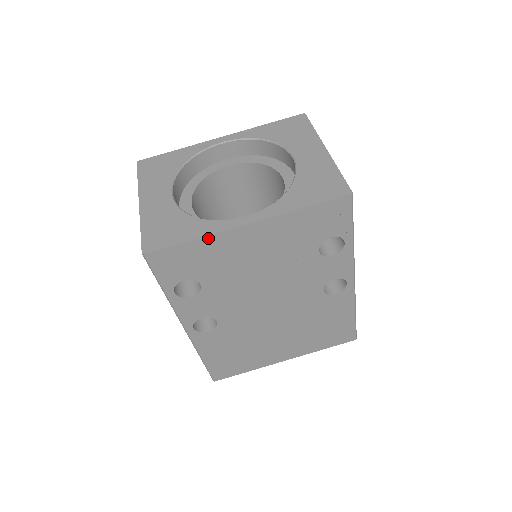
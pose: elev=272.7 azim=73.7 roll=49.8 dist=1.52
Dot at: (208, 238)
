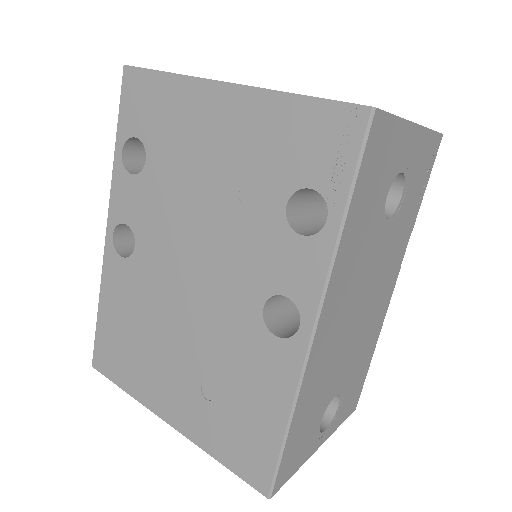
Dot at: (181, 80)
